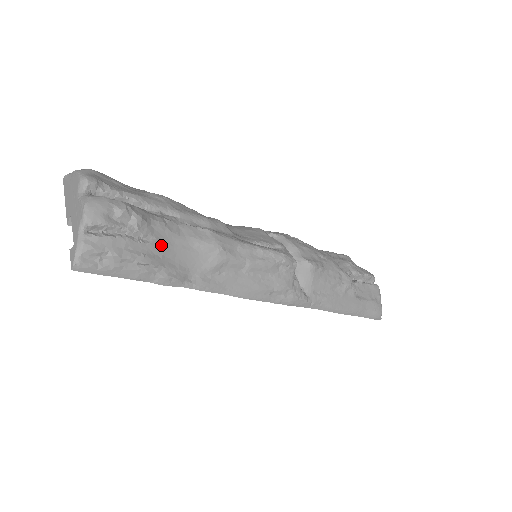
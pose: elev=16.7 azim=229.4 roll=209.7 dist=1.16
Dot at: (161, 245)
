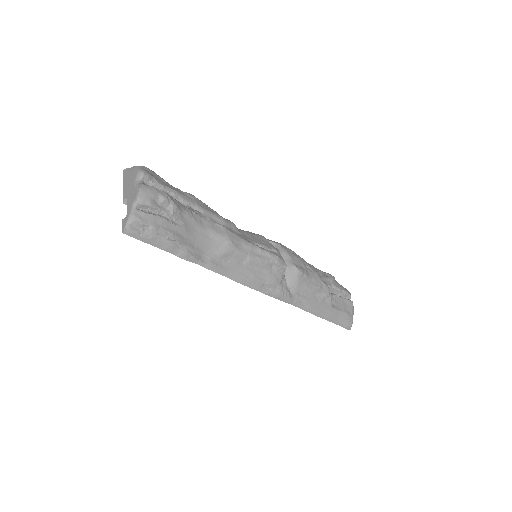
Dot at: (187, 229)
